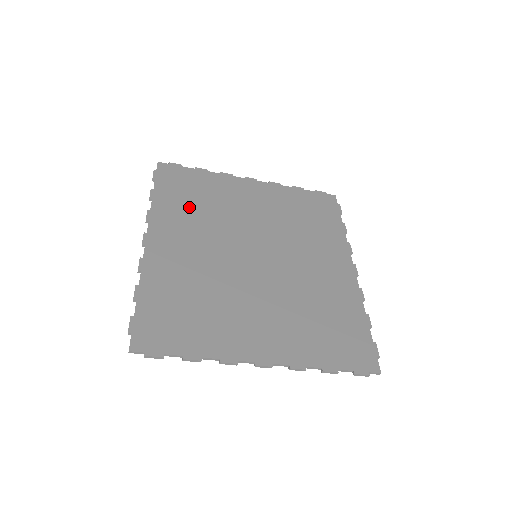
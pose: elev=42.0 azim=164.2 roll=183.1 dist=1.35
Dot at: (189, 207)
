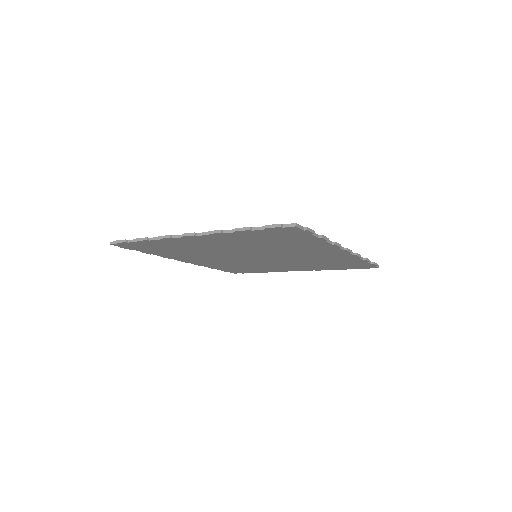
Dot at: occluded
